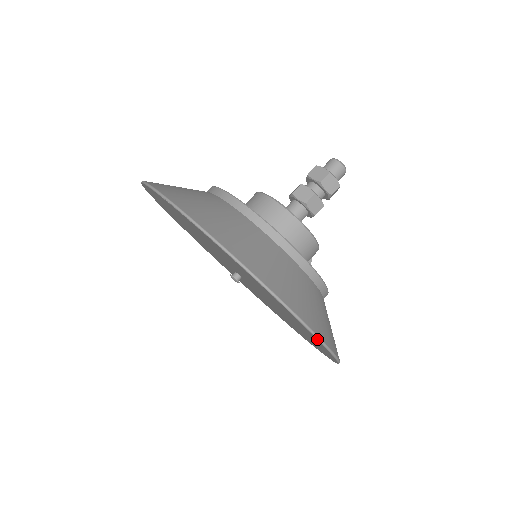
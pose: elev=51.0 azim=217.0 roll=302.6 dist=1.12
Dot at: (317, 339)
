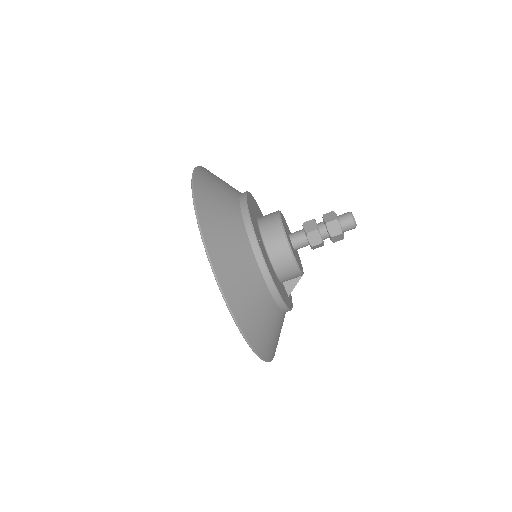
Dot at: occluded
